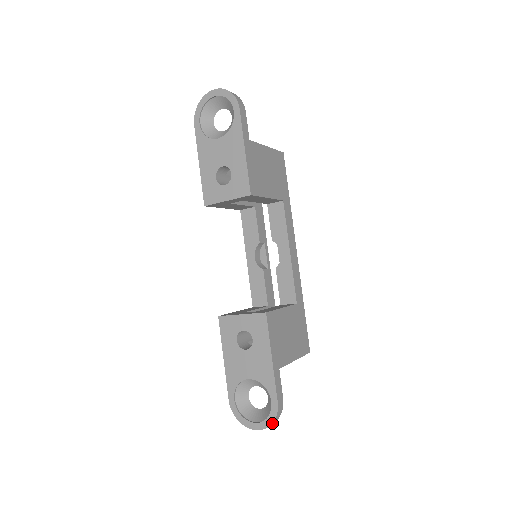
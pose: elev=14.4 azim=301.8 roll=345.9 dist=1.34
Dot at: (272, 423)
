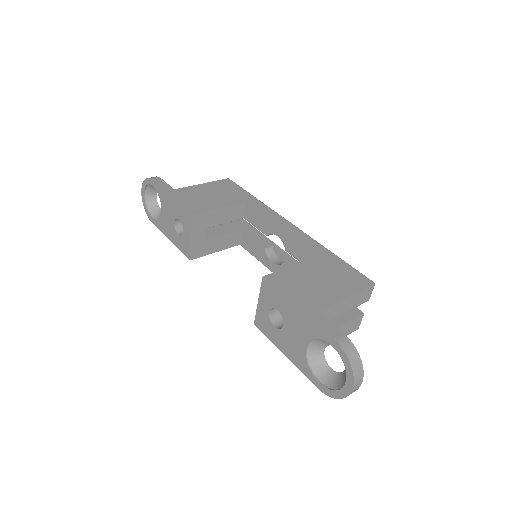
Dot at: (352, 366)
